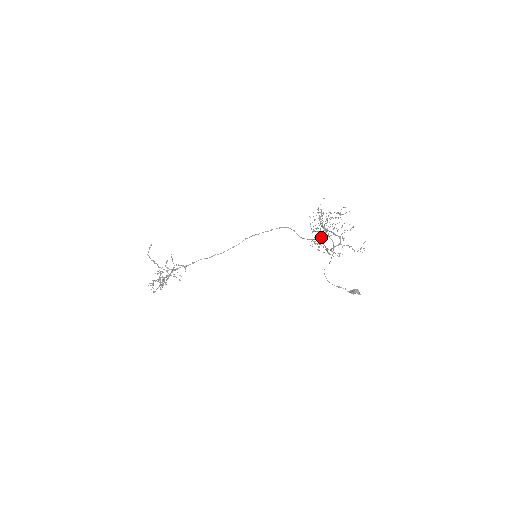
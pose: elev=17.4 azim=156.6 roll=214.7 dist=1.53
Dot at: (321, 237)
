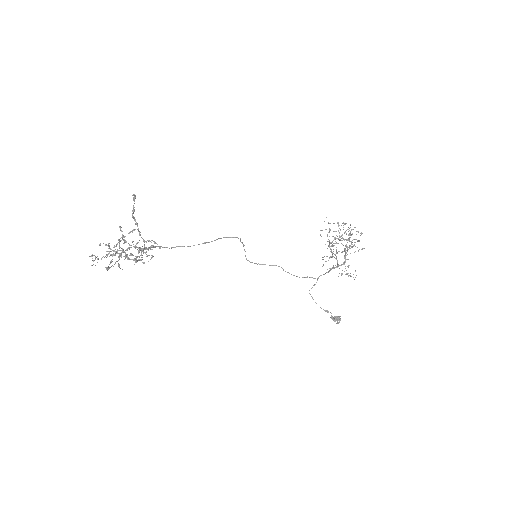
Dot at: occluded
